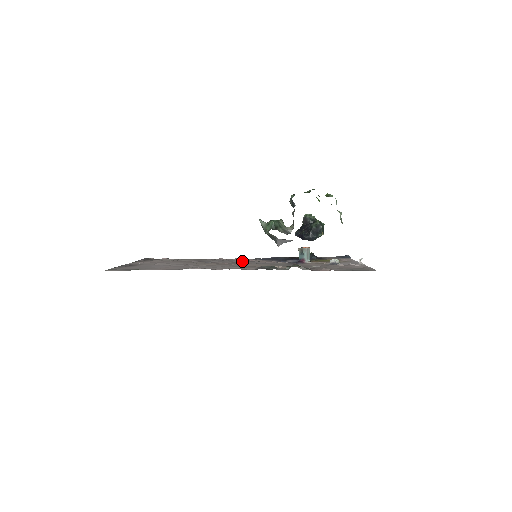
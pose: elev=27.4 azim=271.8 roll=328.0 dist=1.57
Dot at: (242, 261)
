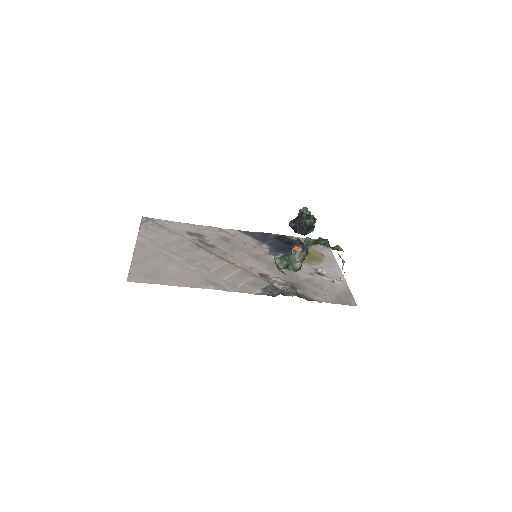
Dot at: (238, 243)
